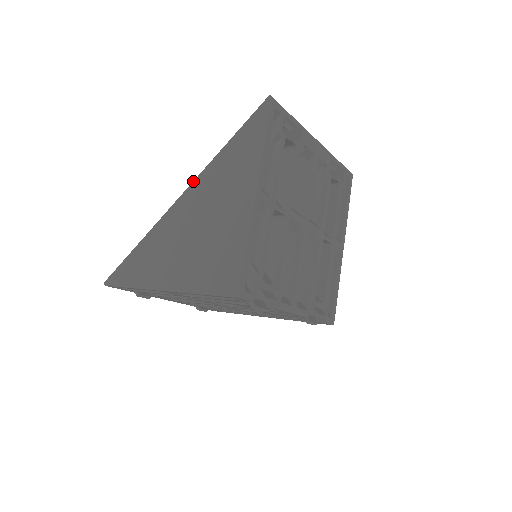
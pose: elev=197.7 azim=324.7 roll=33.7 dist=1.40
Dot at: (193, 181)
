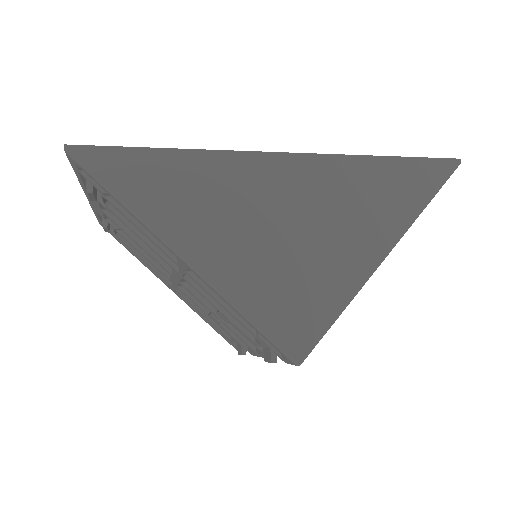
Dot at: (316, 153)
